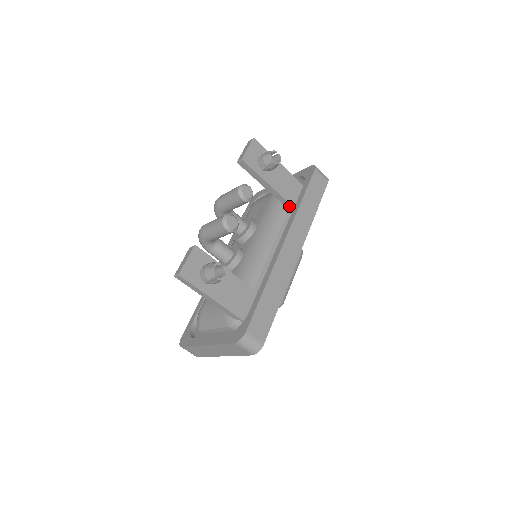
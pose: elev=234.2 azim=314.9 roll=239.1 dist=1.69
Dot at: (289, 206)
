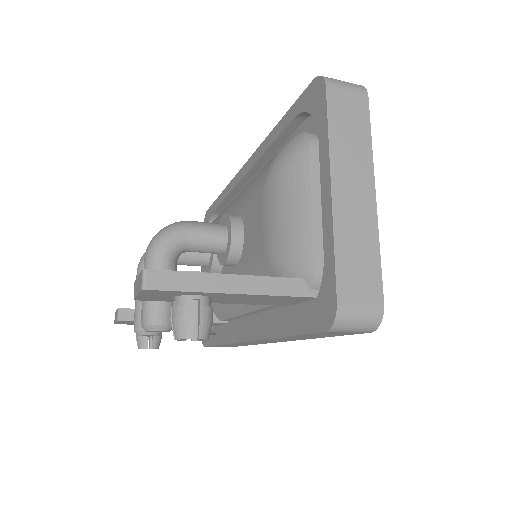
Dot at: occluded
